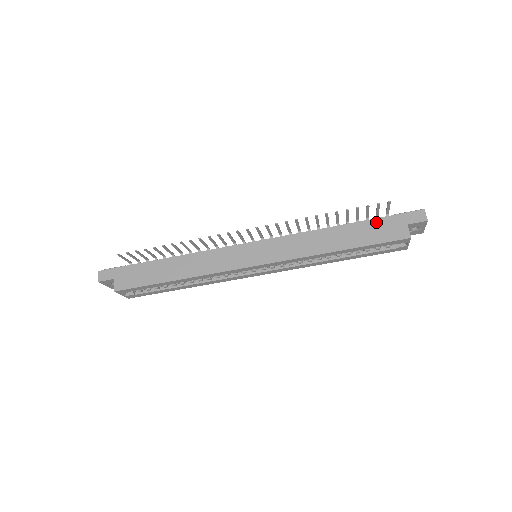
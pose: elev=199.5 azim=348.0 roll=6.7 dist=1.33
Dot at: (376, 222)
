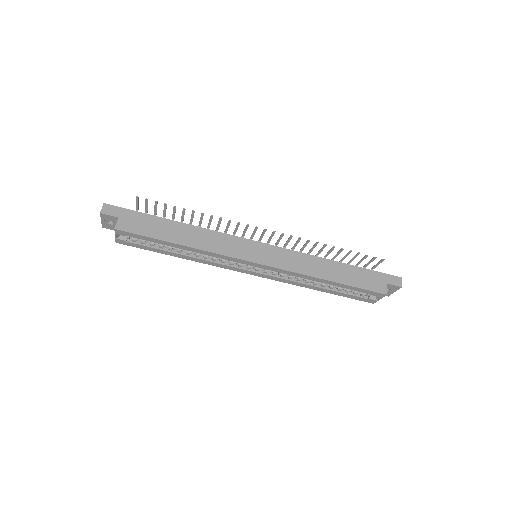
Dot at: (365, 271)
